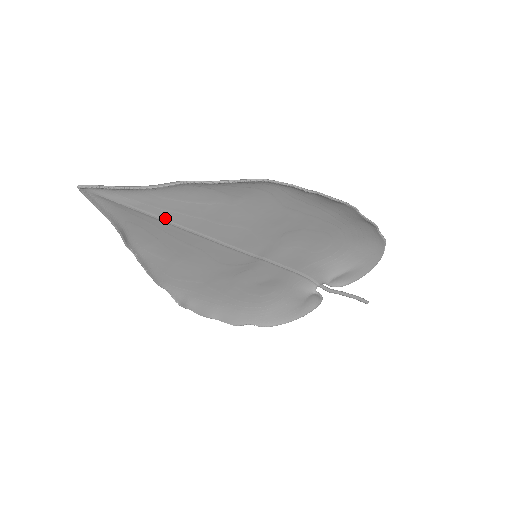
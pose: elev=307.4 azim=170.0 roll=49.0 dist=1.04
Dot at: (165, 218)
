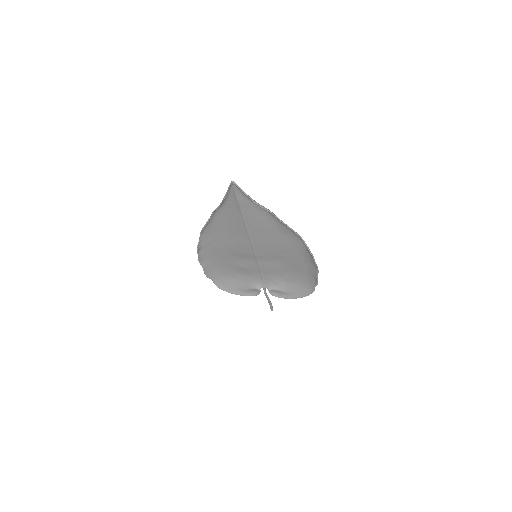
Dot at: (244, 216)
